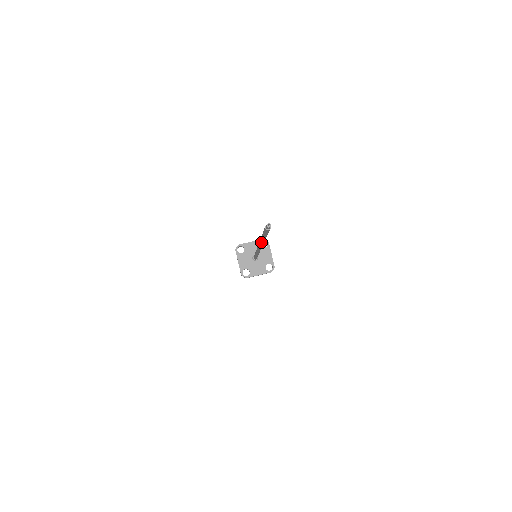
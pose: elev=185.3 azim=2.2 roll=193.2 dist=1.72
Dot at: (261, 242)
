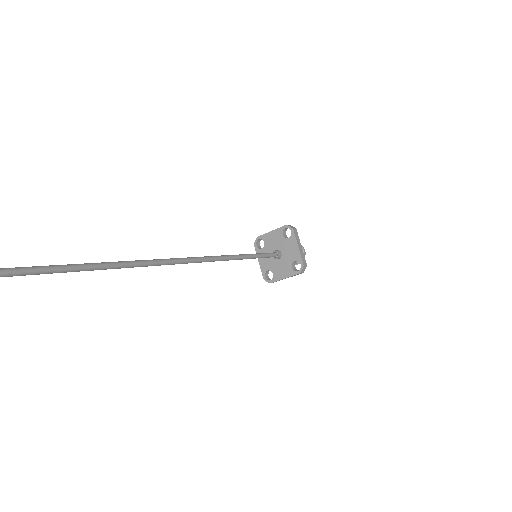
Dot at: (100, 269)
